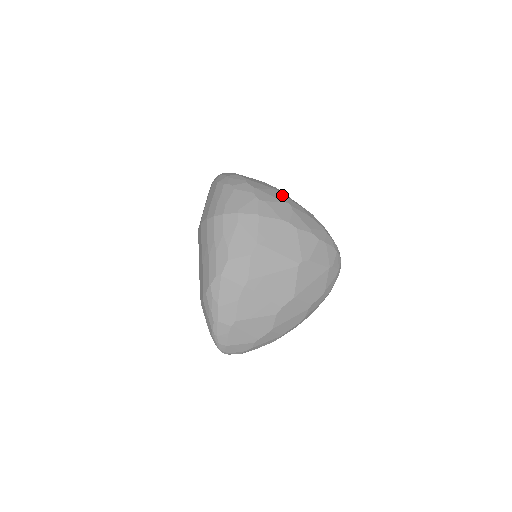
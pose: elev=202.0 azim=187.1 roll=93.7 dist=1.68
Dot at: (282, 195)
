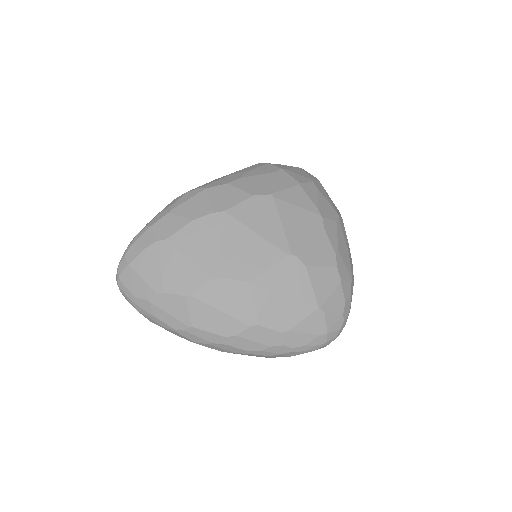
Dot at: (339, 213)
